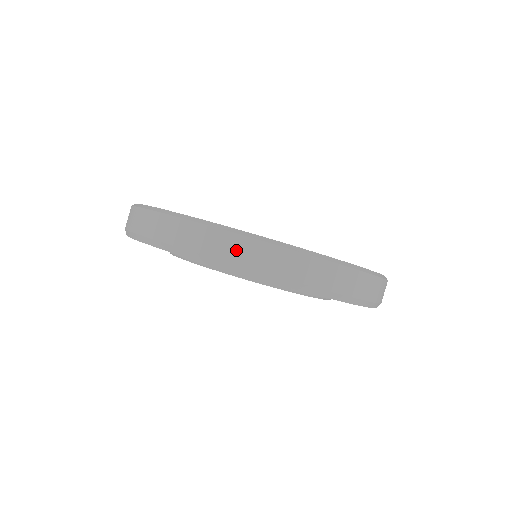
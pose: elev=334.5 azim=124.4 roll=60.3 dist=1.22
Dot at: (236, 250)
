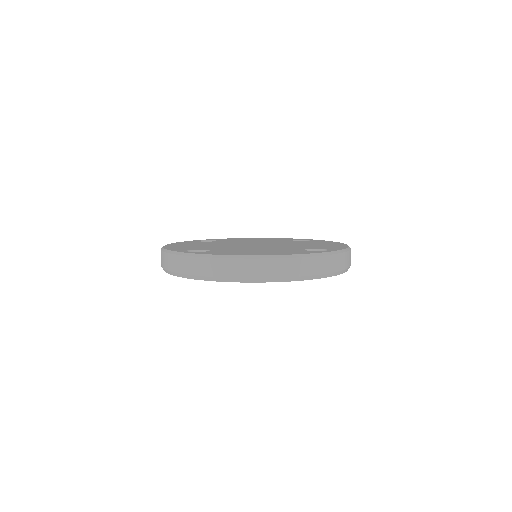
Dot at: (305, 267)
